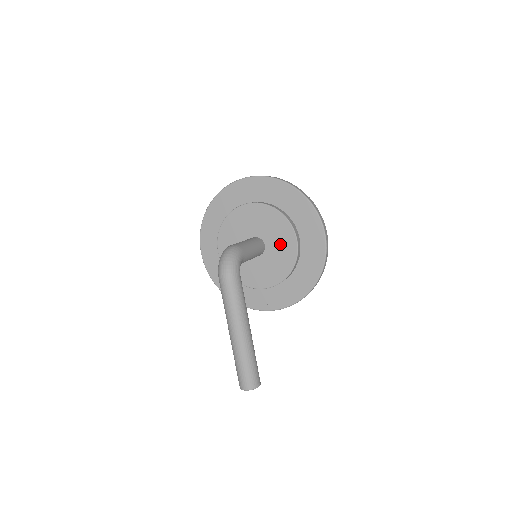
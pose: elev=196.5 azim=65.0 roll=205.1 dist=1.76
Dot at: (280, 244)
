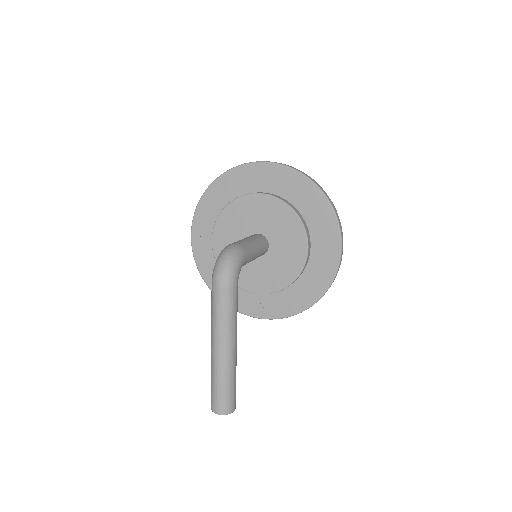
Dot at: (287, 249)
